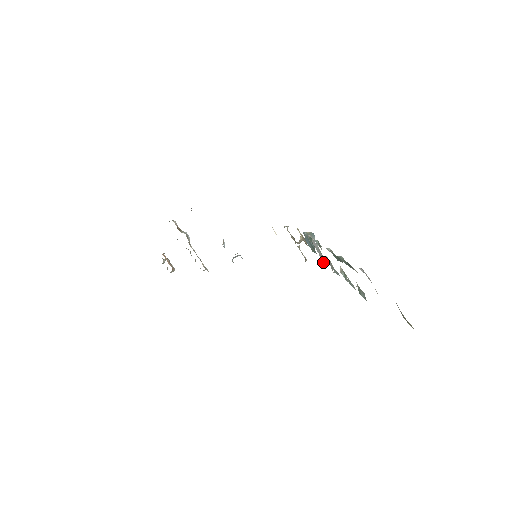
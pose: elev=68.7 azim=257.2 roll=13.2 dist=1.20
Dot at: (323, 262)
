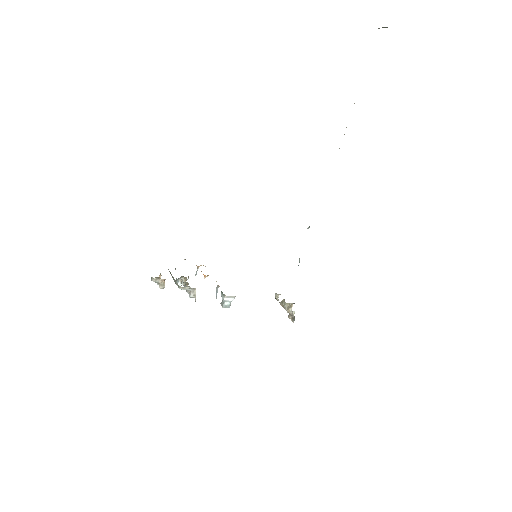
Dot at: occluded
